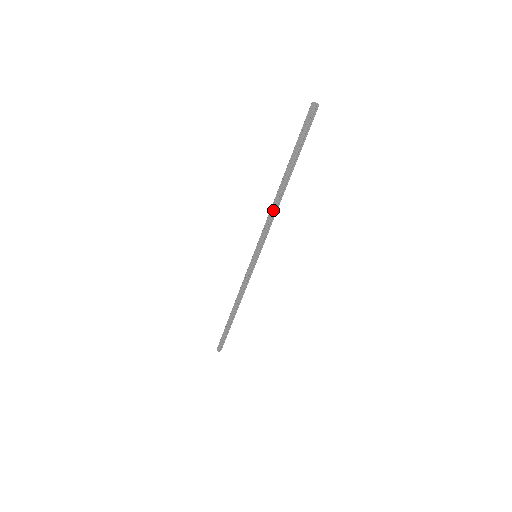
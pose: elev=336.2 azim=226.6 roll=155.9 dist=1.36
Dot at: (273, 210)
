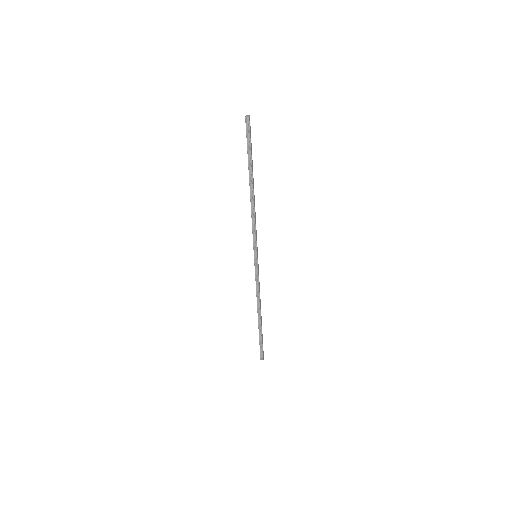
Dot at: (251, 210)
